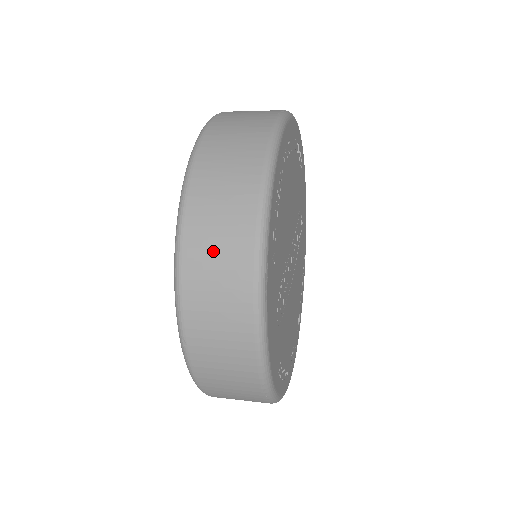
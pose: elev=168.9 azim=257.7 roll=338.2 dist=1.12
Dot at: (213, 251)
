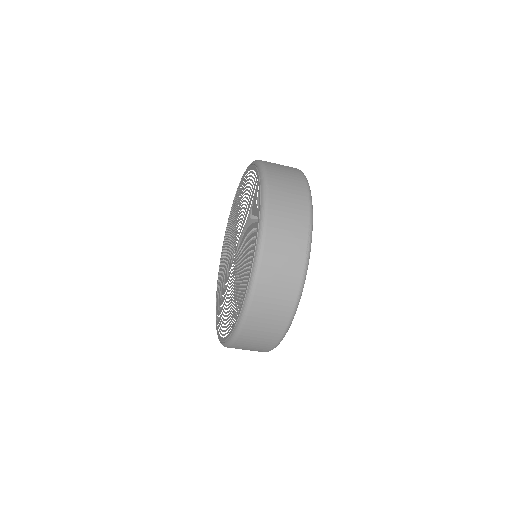
Dot at: (279, 165)
